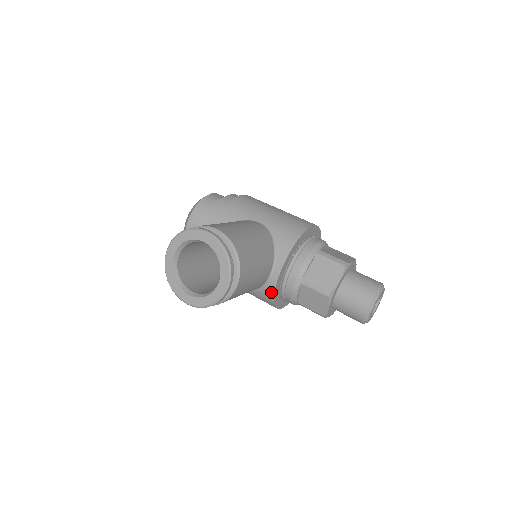
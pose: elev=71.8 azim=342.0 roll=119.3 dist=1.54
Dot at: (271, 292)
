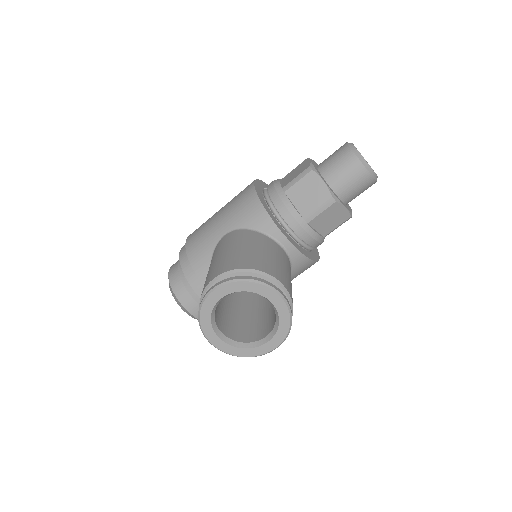
Dot at: (301, 258)
